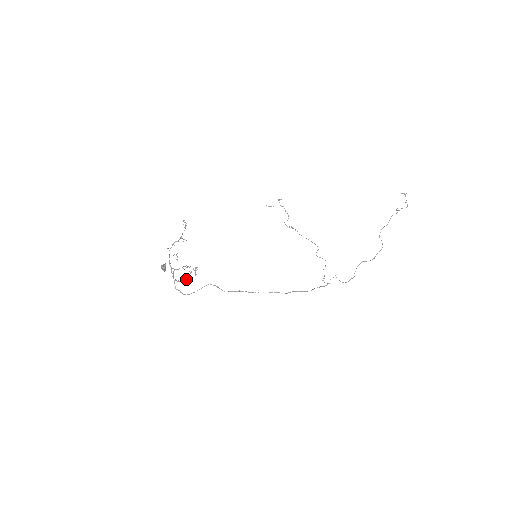
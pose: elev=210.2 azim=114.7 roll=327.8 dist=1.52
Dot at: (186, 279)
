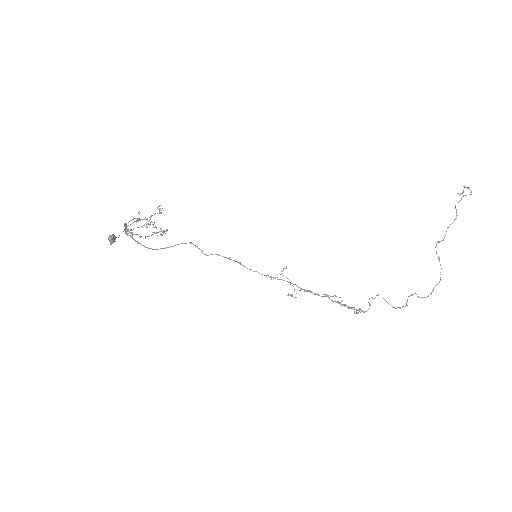
Dot at: (145, 237)
